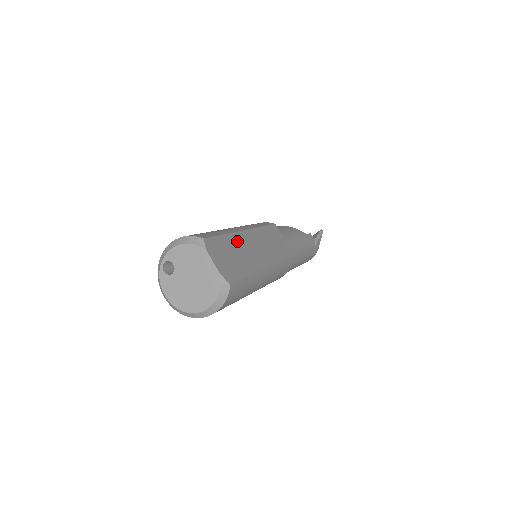
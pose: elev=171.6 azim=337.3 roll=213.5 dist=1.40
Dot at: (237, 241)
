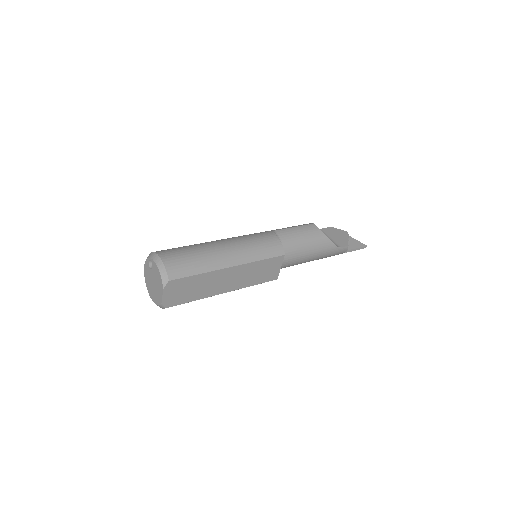
Dot at: (209, 277)
